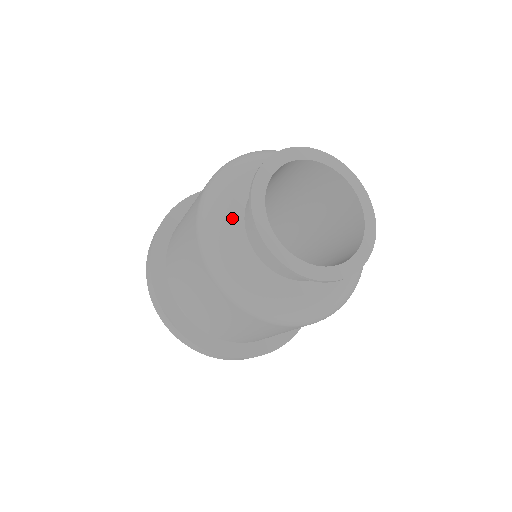
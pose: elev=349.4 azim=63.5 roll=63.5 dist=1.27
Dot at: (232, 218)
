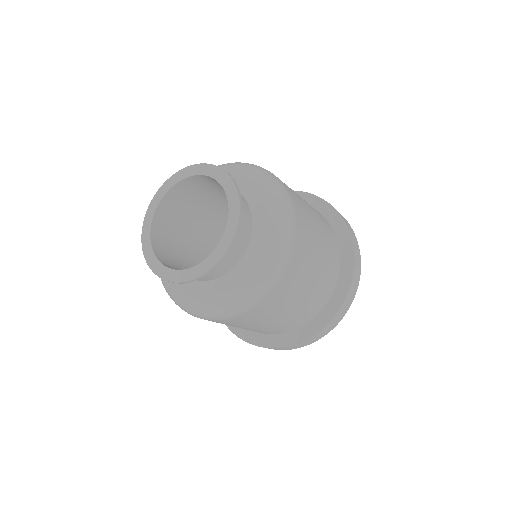
Dot at: occluded
